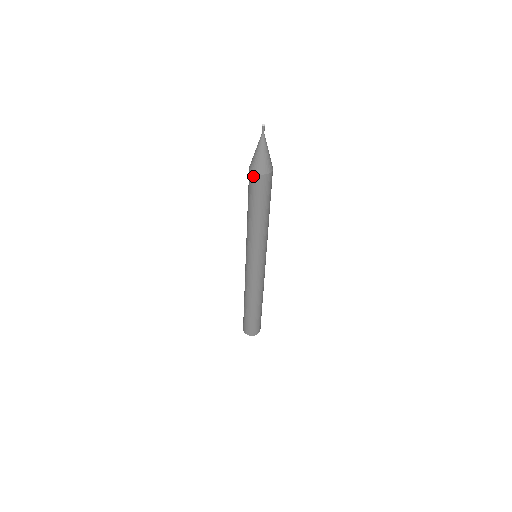
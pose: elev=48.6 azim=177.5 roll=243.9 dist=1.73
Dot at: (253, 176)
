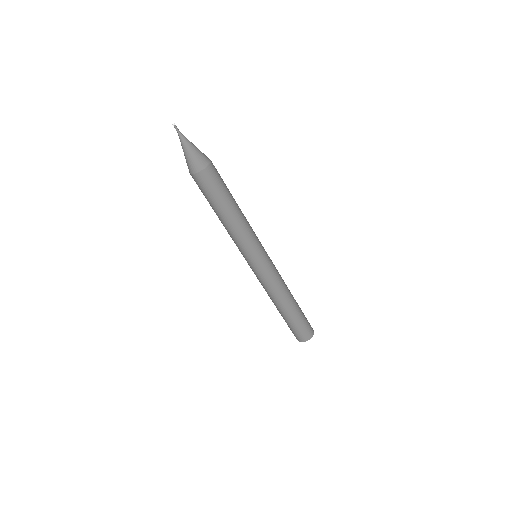
Dot at: (193, 177)
